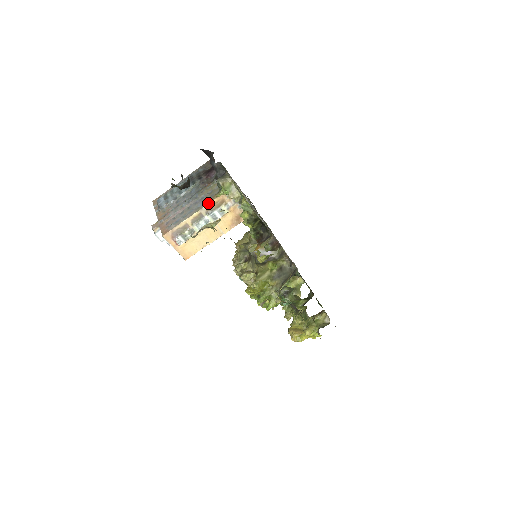
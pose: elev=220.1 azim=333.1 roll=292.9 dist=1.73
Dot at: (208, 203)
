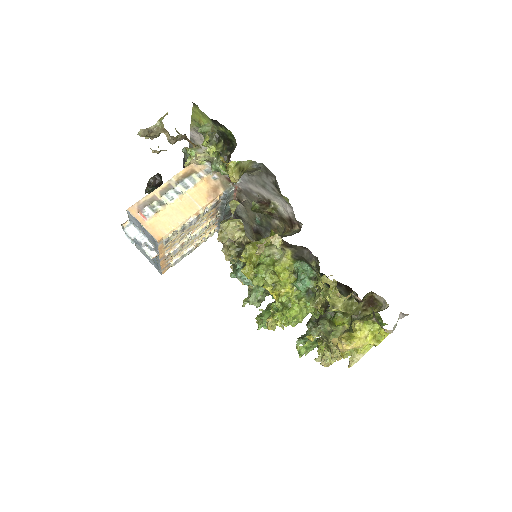
Dot at: (177, 174)
